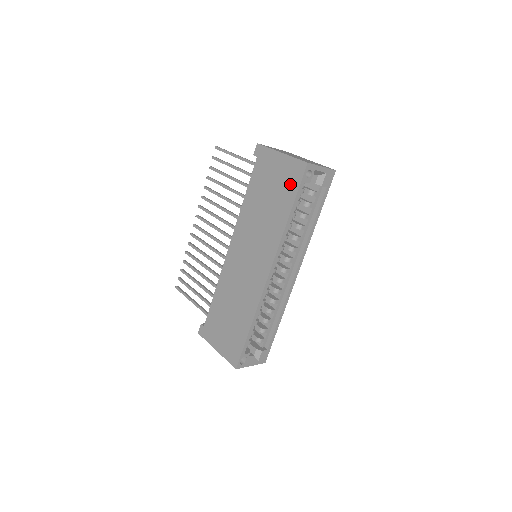
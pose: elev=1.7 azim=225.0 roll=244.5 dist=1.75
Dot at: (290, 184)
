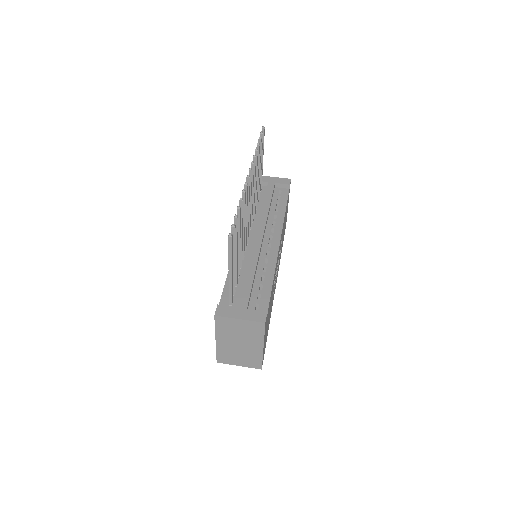
Dot at: occluded
